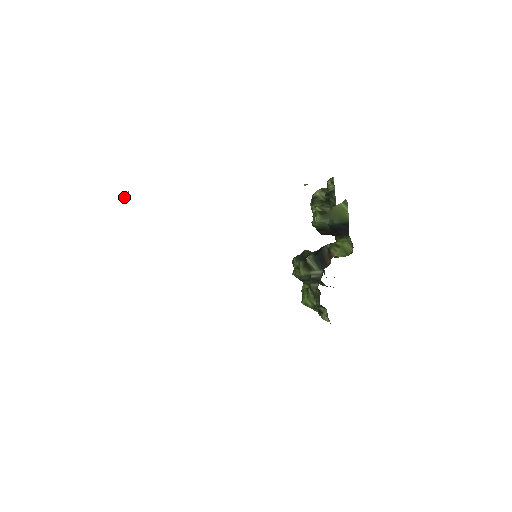
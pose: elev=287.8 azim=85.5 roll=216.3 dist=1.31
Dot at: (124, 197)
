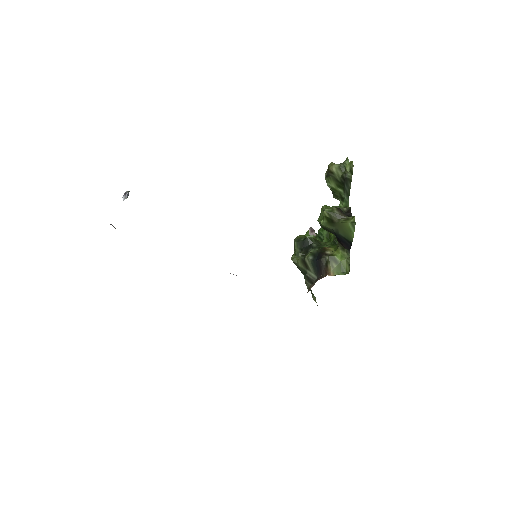
Dot at: (124, 199)
